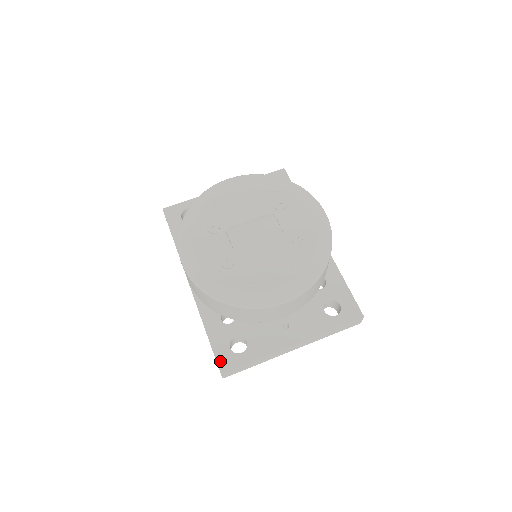
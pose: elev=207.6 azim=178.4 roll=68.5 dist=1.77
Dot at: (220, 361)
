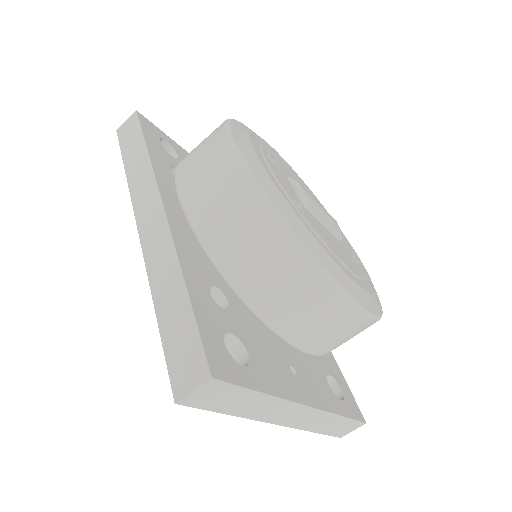
Dot at: (211, 353)
